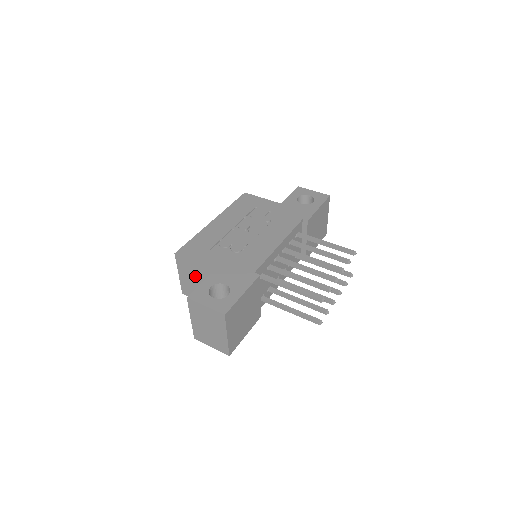
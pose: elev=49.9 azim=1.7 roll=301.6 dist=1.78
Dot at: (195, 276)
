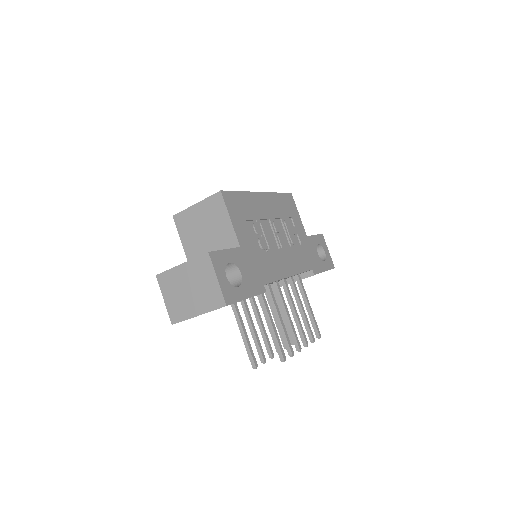
Dot at: (211, 225)
